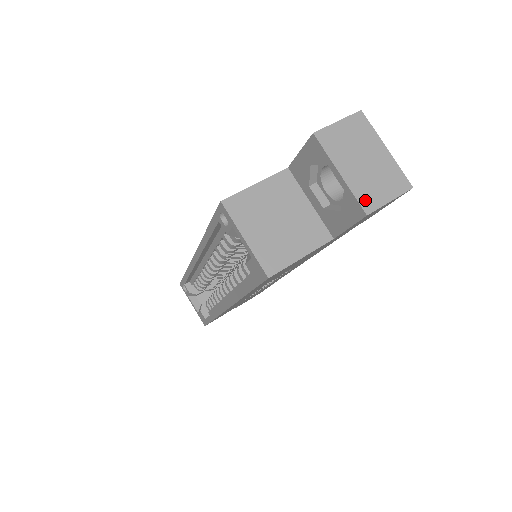
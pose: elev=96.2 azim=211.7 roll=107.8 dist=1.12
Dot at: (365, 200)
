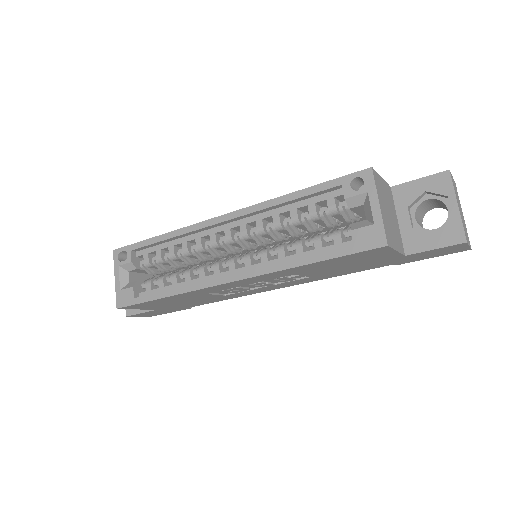
Dot at: (465, 233)
